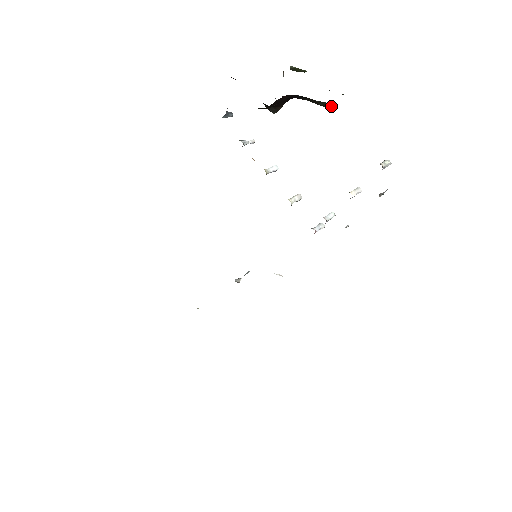
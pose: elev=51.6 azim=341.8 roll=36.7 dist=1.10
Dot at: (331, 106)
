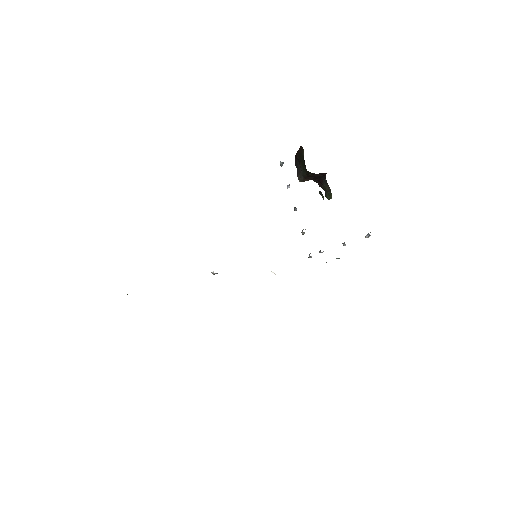
Dot at: (330, 197)
